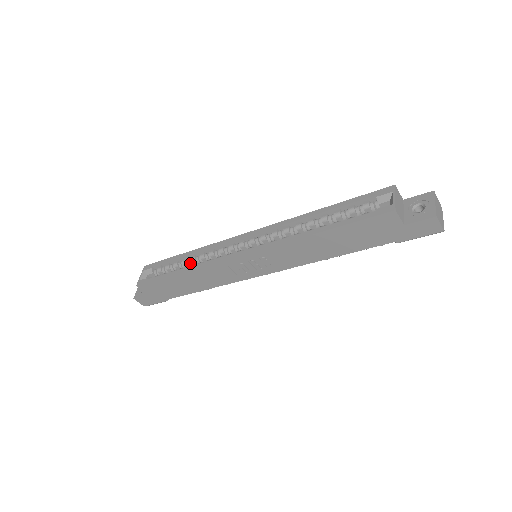
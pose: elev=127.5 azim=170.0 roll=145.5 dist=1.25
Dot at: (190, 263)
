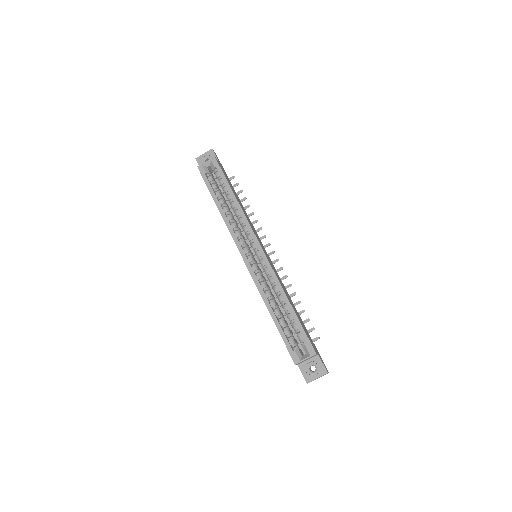
Dot at: (231, 203)
